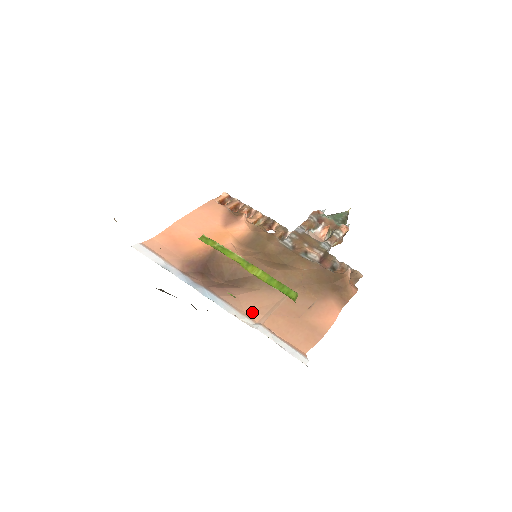
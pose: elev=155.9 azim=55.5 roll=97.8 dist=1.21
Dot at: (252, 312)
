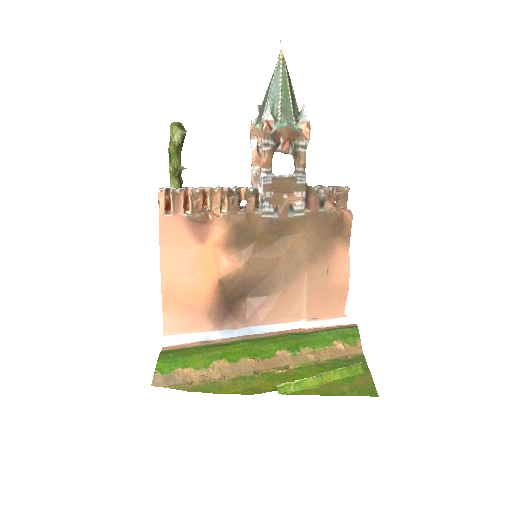
Dot at: (292, 314)
